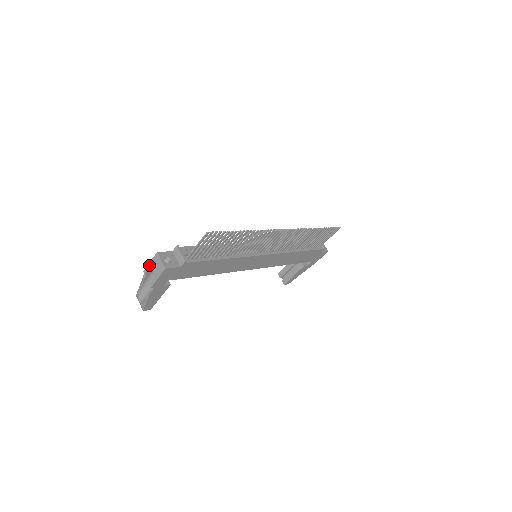
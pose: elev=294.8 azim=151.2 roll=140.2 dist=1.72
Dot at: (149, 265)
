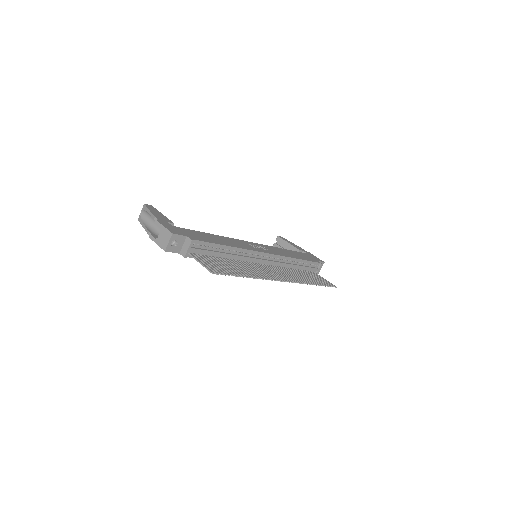
Dot at: (162, 226)
